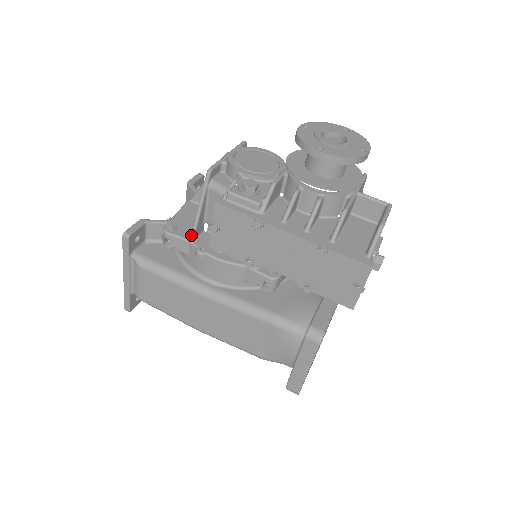
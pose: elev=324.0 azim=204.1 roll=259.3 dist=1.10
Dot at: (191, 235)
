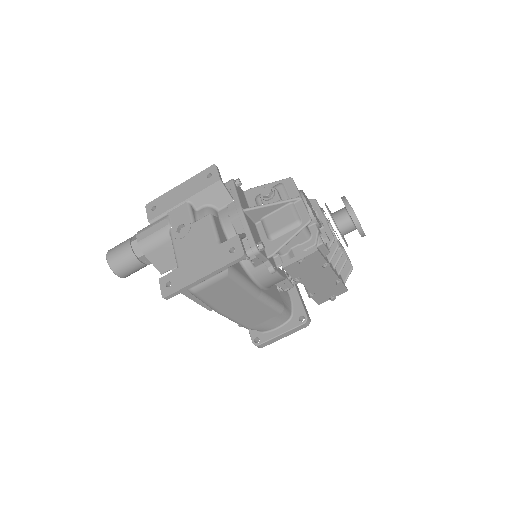
Dot at: (271, 256)
